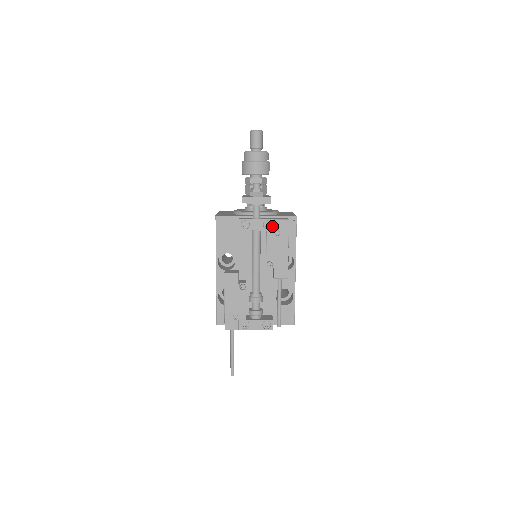
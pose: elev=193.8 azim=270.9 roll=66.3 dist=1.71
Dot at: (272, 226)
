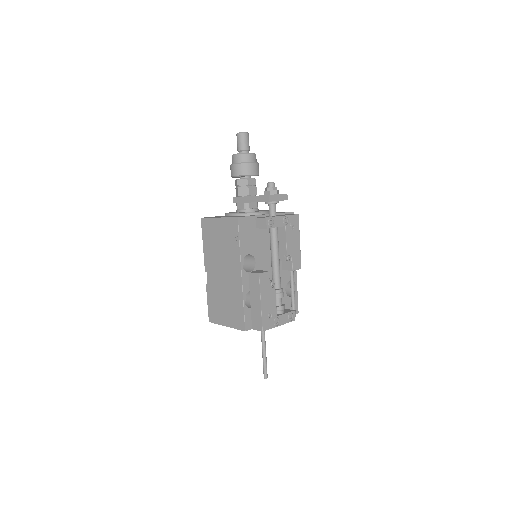
Dot at: (289, 221)
